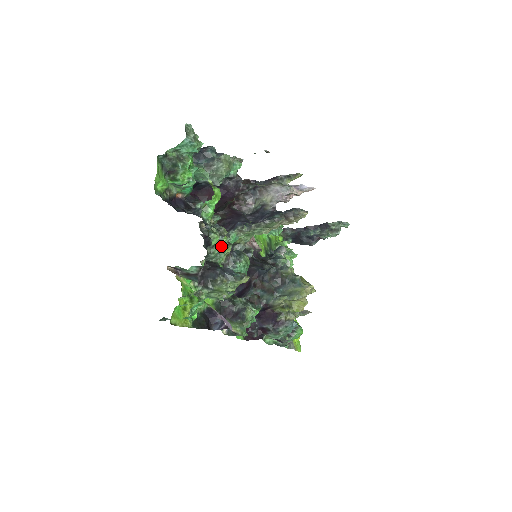
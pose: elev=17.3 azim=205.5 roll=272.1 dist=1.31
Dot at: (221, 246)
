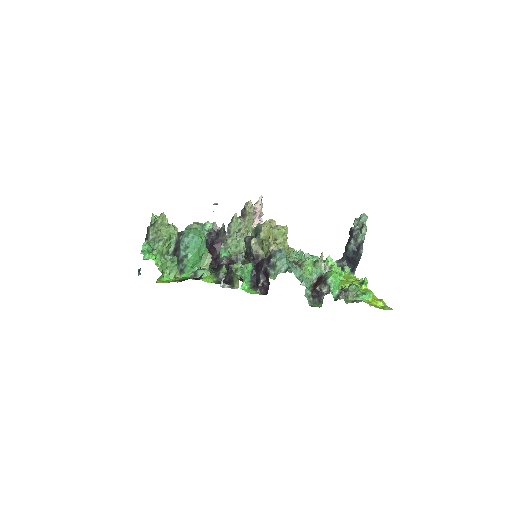
Dot at: (152, 220)
